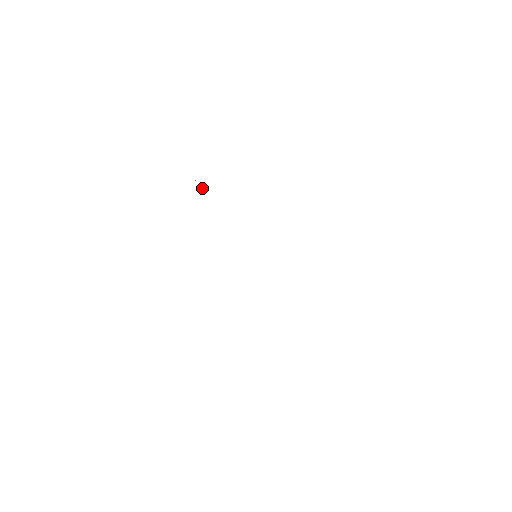
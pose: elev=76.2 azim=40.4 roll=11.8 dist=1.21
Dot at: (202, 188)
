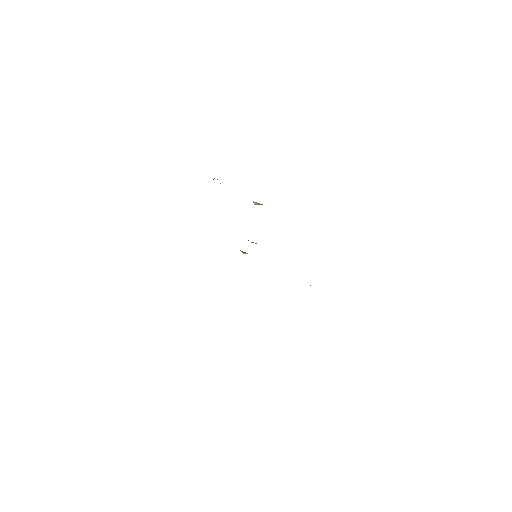
Dot at: occluded
